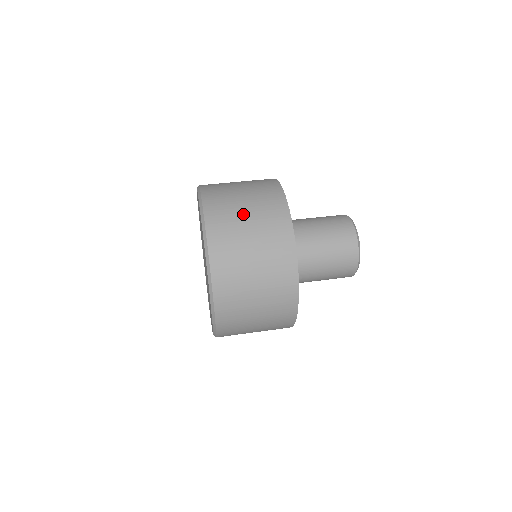
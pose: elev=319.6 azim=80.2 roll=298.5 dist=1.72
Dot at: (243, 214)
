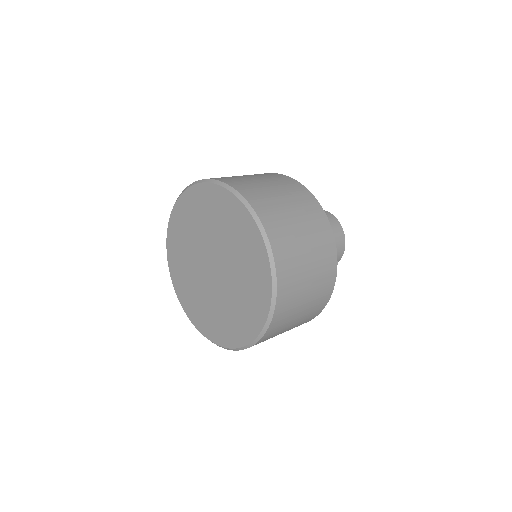
Dot at: (260, 182)
